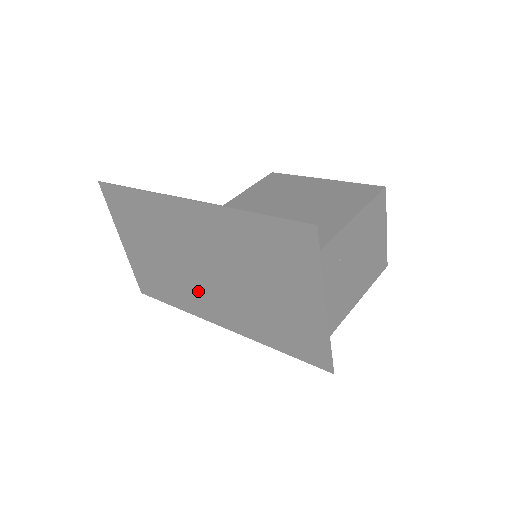
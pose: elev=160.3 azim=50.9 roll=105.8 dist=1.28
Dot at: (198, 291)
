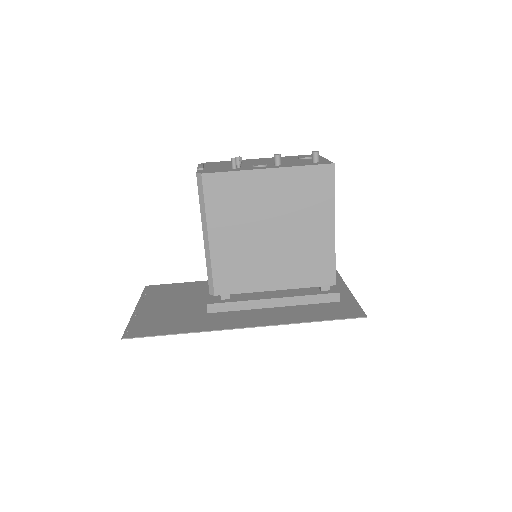
Dot at: occluded
